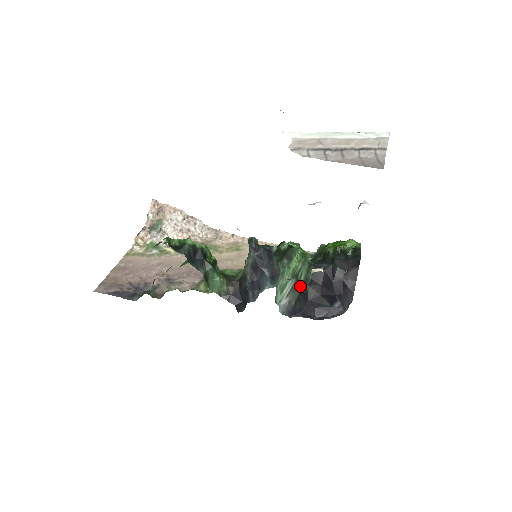
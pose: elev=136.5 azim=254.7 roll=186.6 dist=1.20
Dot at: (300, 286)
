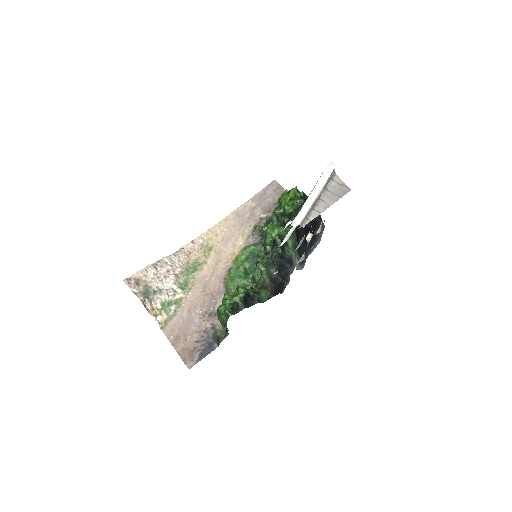
Dot at: (295, 246)
